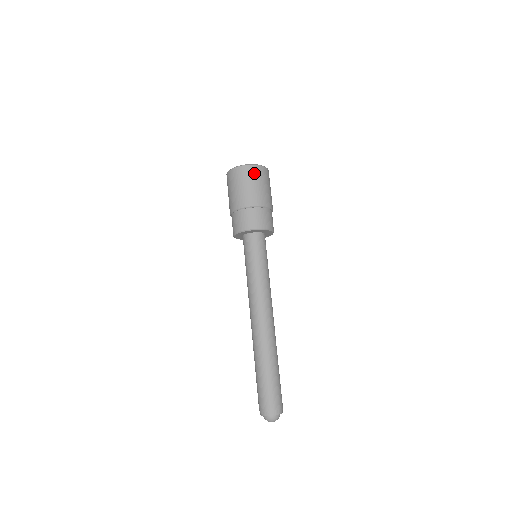
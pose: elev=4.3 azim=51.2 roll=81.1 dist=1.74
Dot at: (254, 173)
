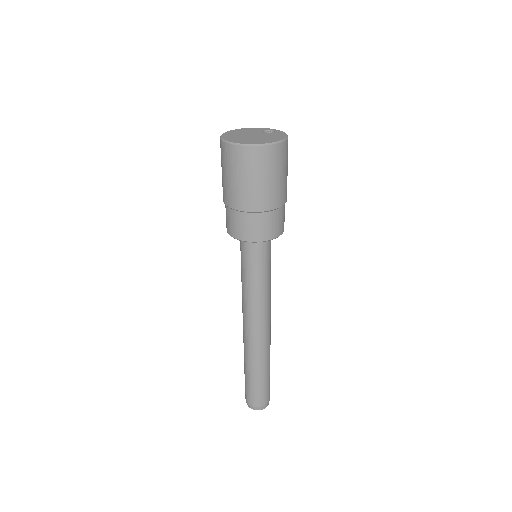
Dot at: (266, 160)
